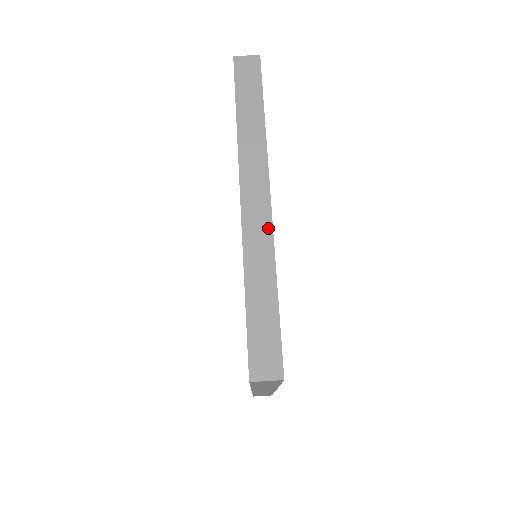
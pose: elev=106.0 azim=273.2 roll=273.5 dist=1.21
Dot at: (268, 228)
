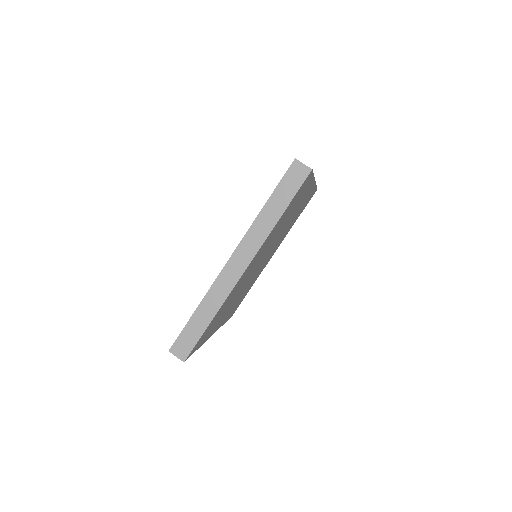
Dot at: (231, 287)
